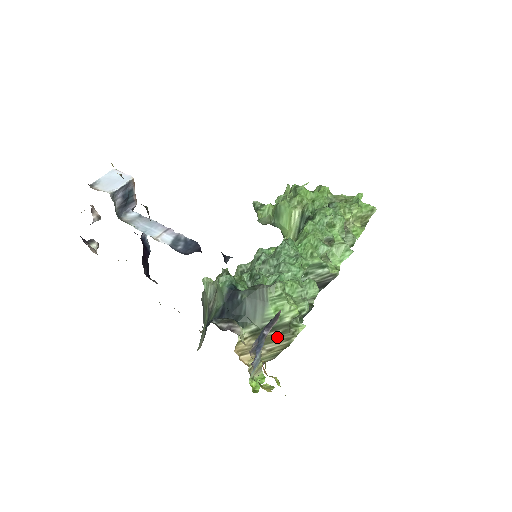
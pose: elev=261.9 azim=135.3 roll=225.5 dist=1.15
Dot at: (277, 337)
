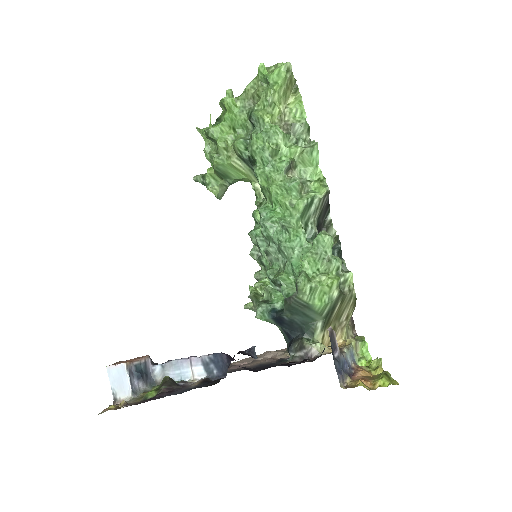
Dot at: (342, 307)
